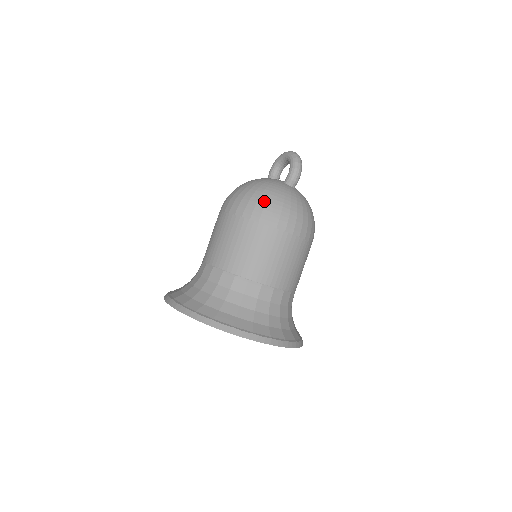
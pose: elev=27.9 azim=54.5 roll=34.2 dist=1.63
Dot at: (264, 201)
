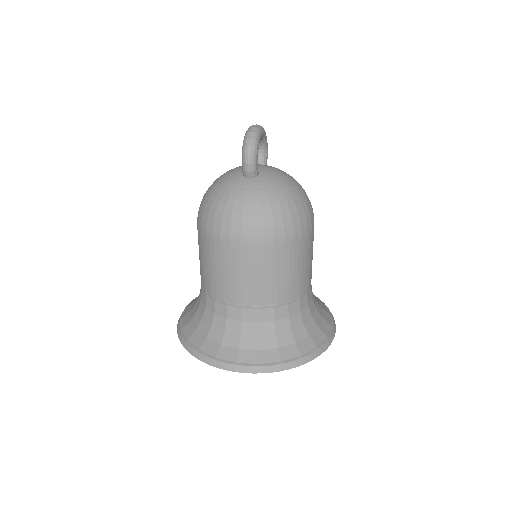
Dot at: (207, 211)
